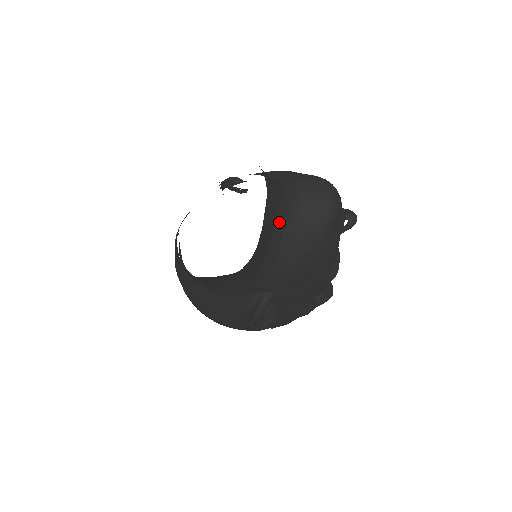
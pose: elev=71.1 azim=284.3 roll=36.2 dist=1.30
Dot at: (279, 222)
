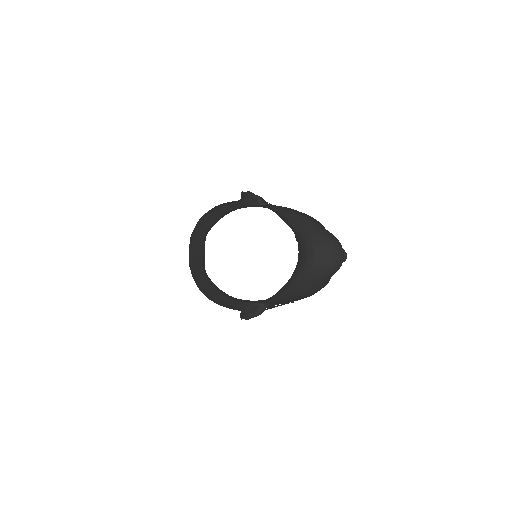
Dot at: (296, 273)
